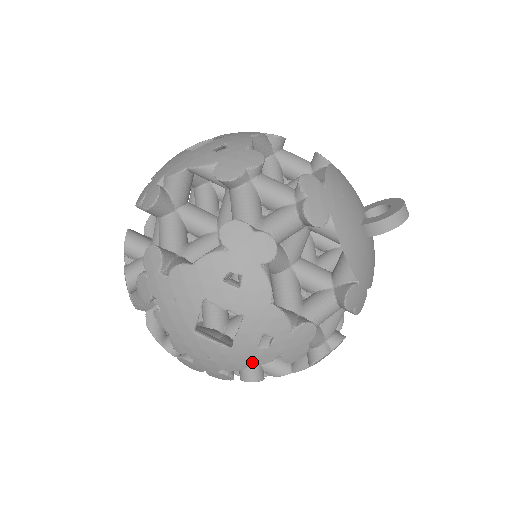
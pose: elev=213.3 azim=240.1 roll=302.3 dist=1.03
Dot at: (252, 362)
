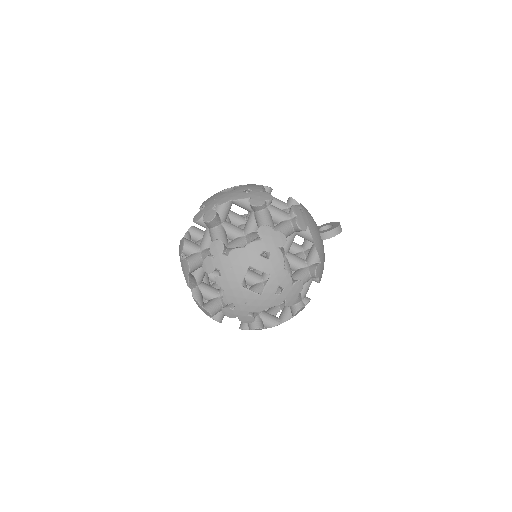
Dot at: (270, 304)
